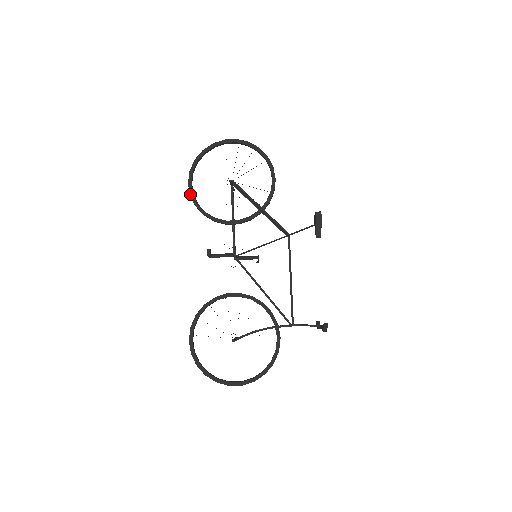
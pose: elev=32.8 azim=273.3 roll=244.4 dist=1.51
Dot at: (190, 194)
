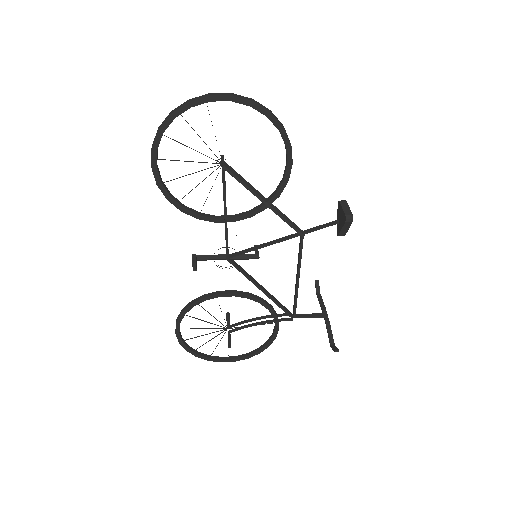
Dot at: (157, 184)
